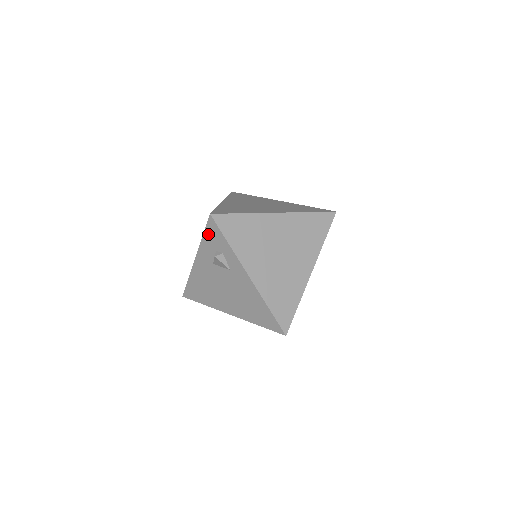
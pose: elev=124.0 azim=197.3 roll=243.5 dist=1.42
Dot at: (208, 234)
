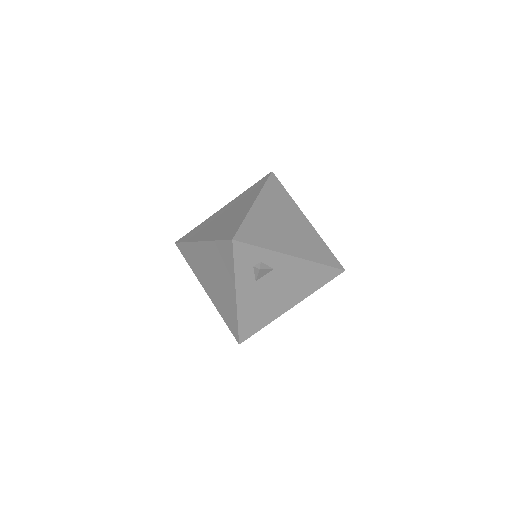
Dot at: (239, 260)
